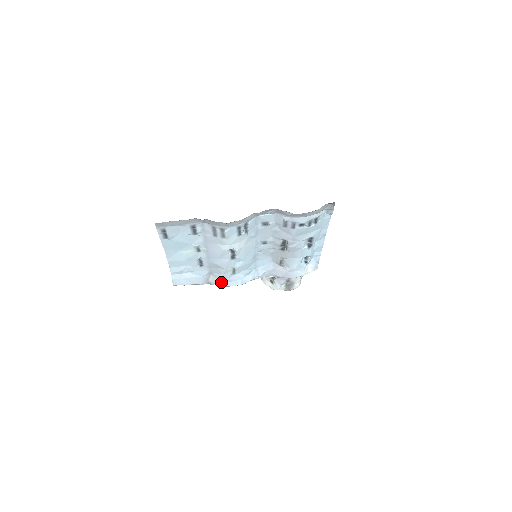
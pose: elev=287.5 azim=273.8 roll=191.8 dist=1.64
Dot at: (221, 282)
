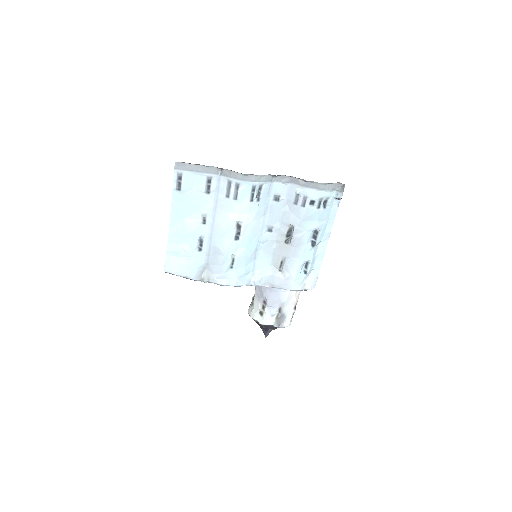
Dot at: (215, 278)
